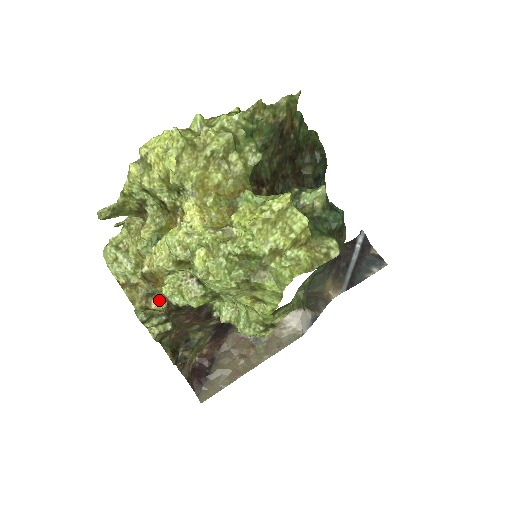
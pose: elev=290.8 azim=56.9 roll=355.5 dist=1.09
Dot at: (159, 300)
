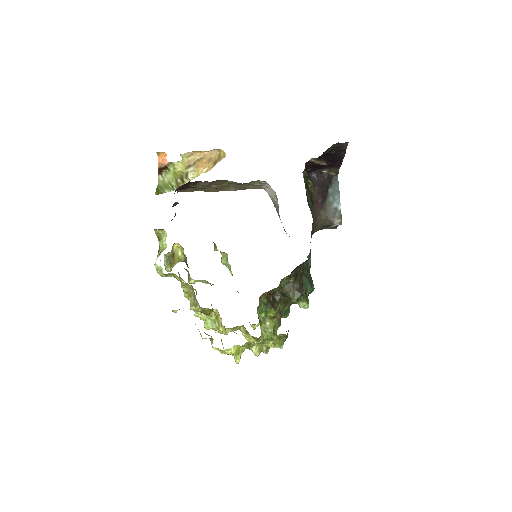
Dot at: (180, 245)
